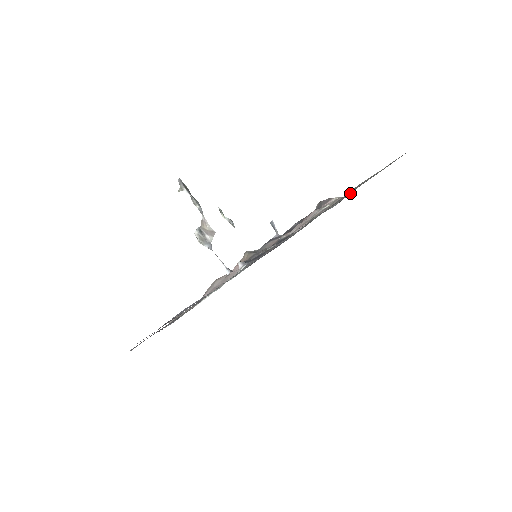
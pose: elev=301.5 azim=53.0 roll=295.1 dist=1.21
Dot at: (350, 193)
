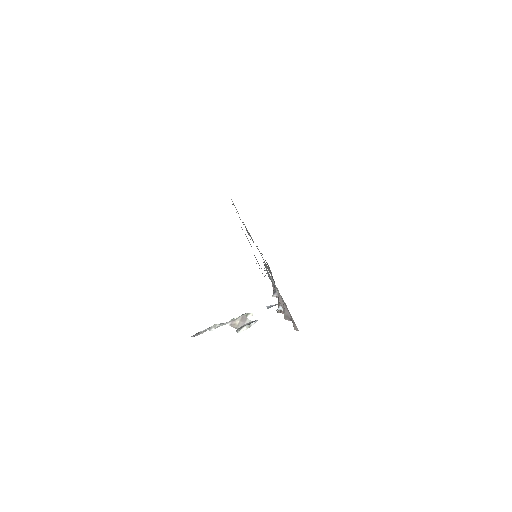
Dot at: occluded
